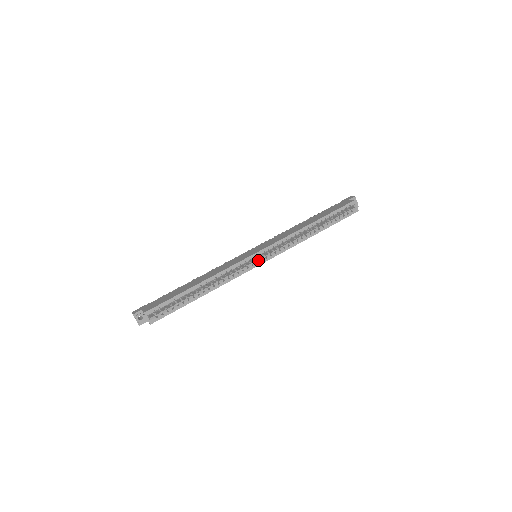
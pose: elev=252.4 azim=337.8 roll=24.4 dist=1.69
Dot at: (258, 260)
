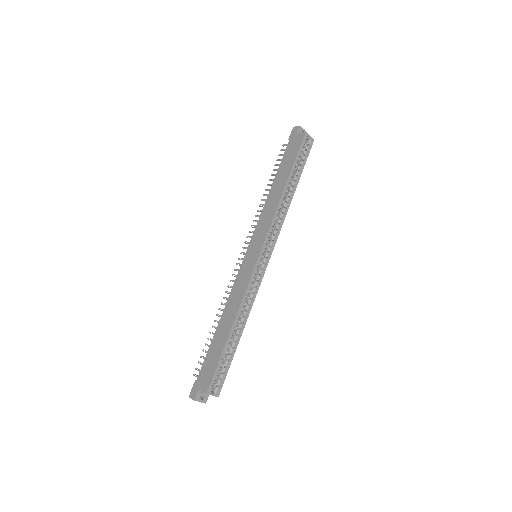
Dot at: (264, 261)
